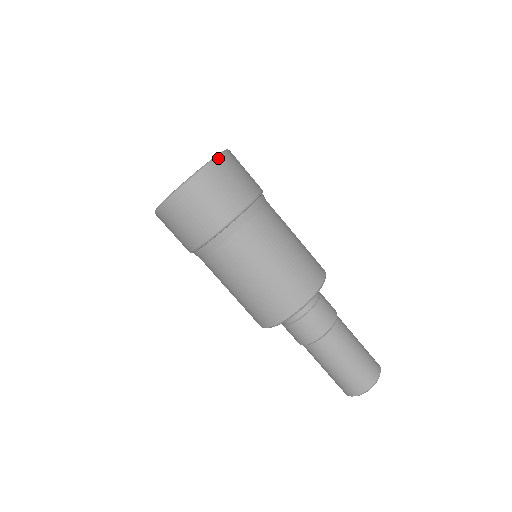
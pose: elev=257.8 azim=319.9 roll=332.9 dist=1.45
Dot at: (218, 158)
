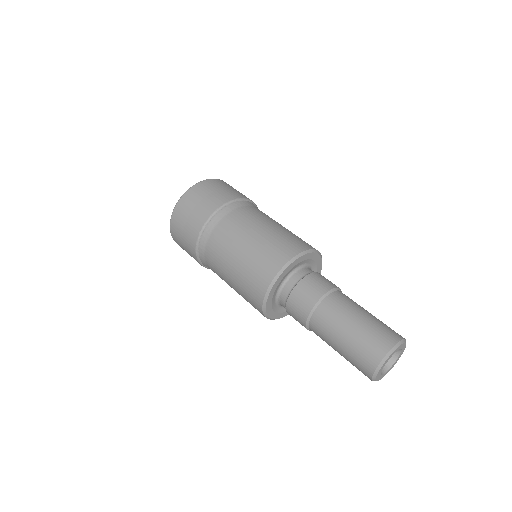
Dot at: occluded
